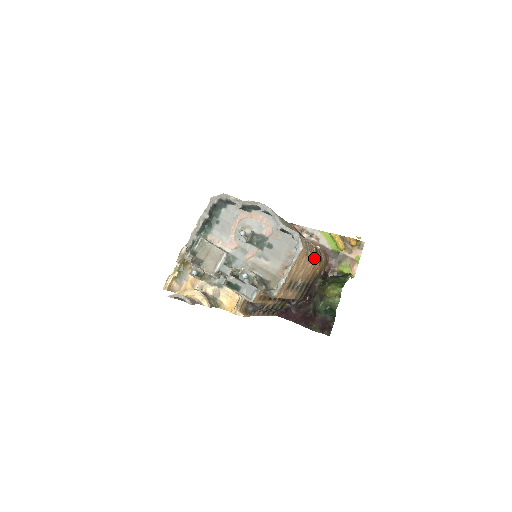
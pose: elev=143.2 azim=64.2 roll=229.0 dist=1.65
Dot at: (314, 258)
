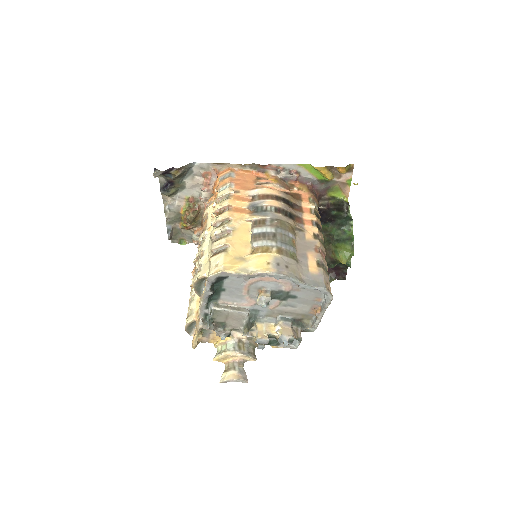
Dot at: occluded
